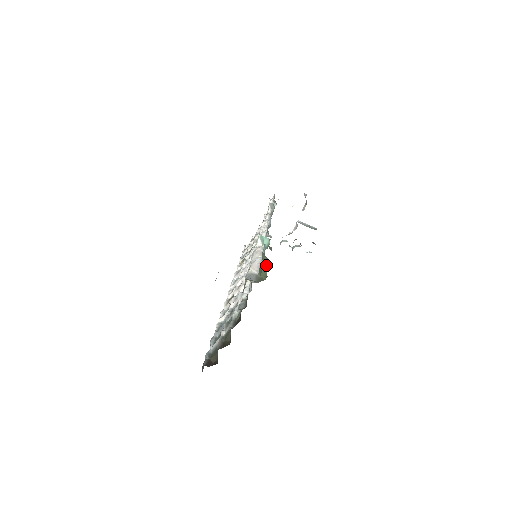
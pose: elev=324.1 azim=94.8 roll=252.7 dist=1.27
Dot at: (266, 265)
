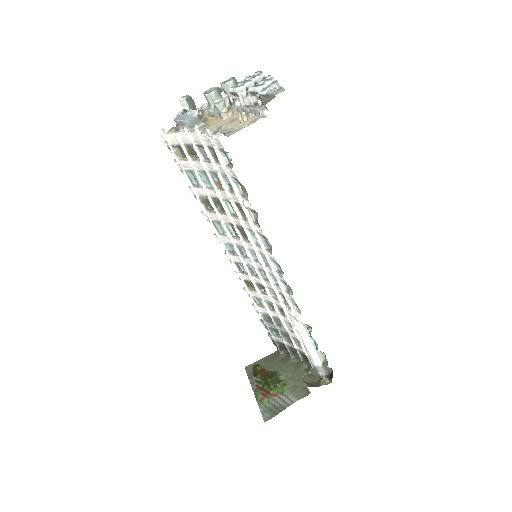
Dot at: (322, 352)
